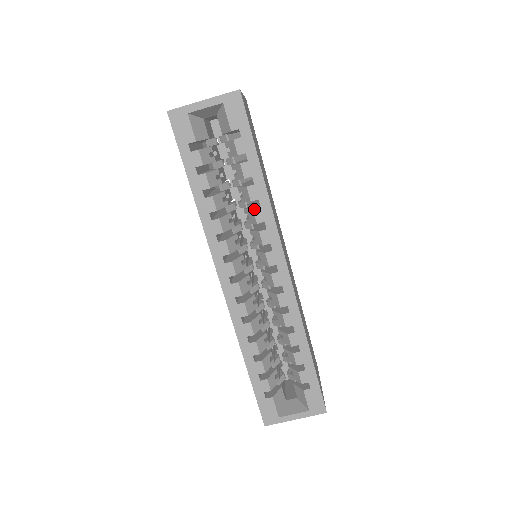
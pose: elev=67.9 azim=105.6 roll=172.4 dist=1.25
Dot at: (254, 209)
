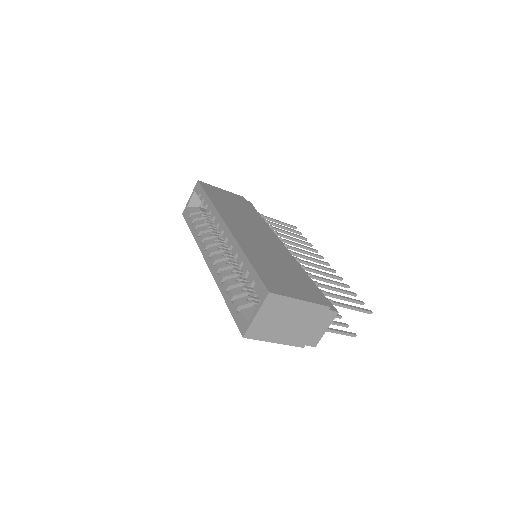
Dot at: (210, 215)
